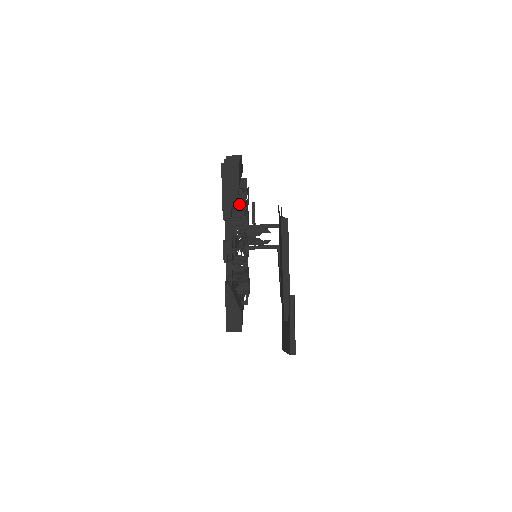
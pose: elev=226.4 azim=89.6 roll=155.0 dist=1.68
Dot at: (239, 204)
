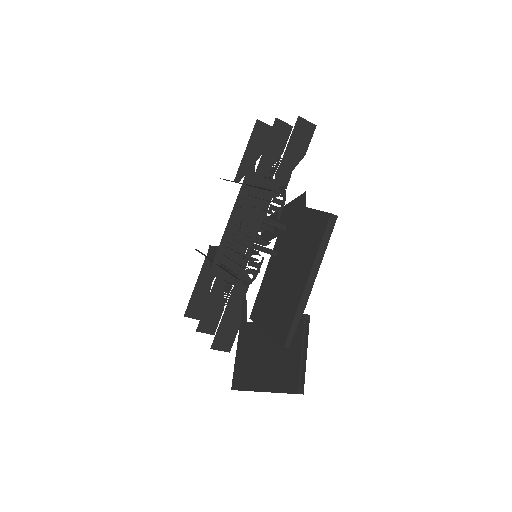
Dot at: occluded
